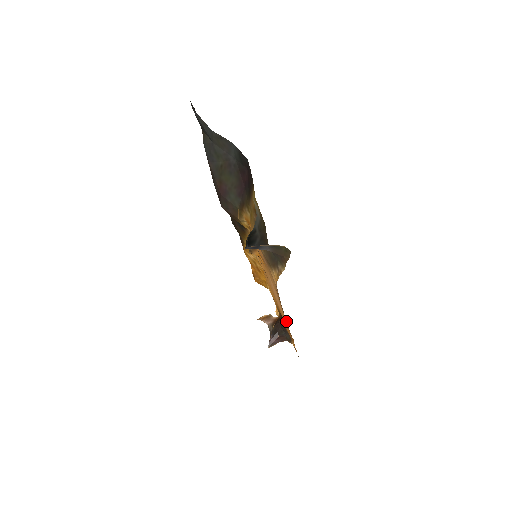
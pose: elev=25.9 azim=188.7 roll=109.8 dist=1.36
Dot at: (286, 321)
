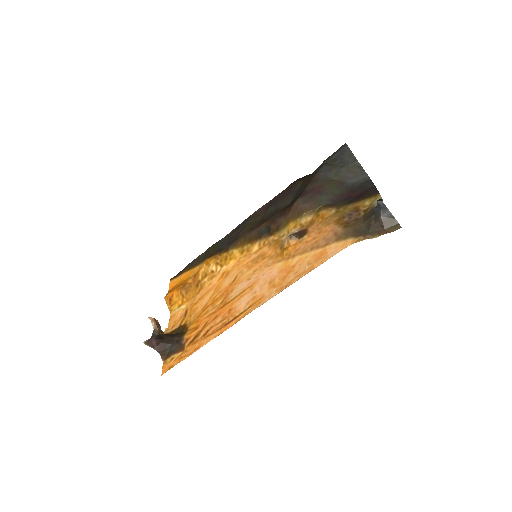
Dot at: (263, 301)
